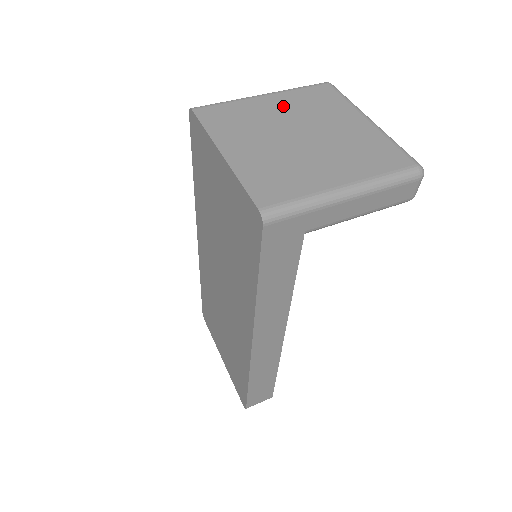
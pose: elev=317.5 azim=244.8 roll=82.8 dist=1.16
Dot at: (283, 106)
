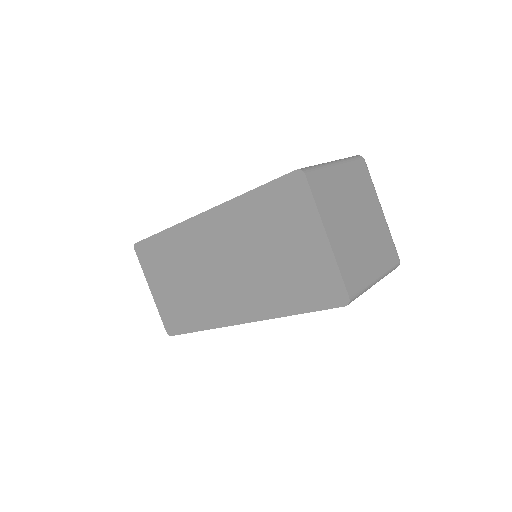
Dot at: (348, 184)
